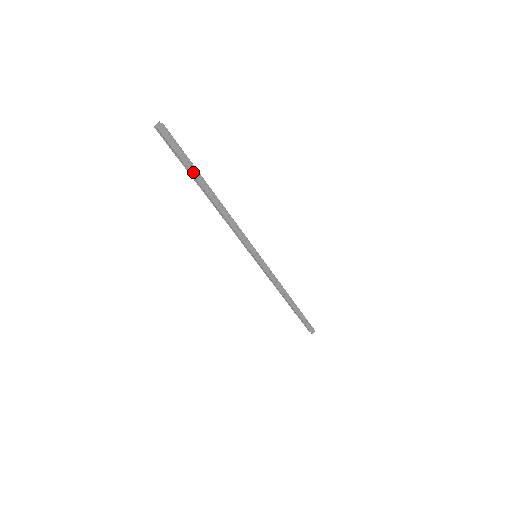
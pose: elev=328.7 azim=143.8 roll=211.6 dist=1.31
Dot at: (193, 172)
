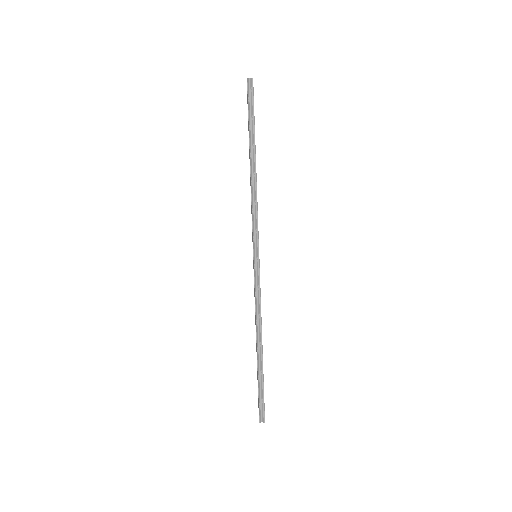
Dot at: (254, 130)
